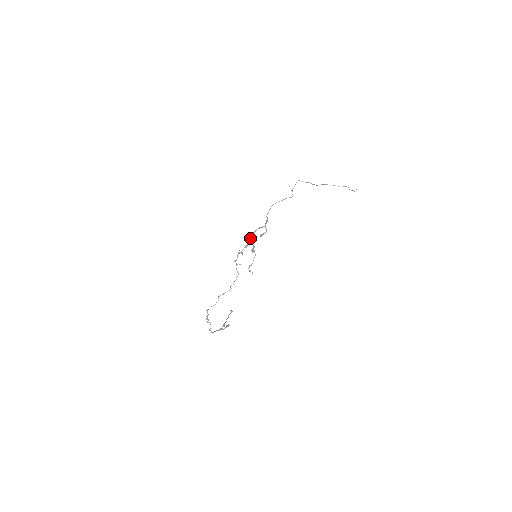
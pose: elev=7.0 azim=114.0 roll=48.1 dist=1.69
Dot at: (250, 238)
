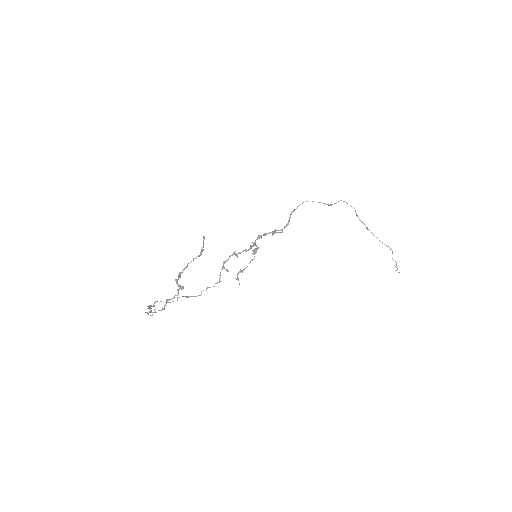
Dot at: (257, 239)
